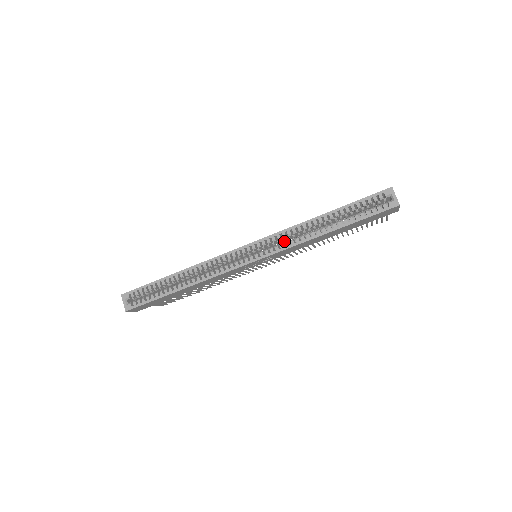
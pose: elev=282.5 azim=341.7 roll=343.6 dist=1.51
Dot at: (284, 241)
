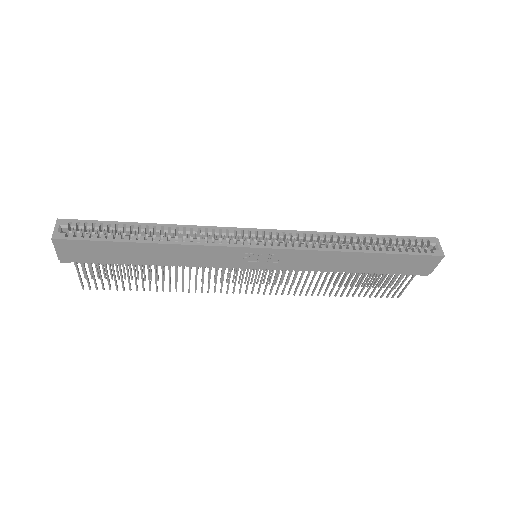
Dot at: occluded
